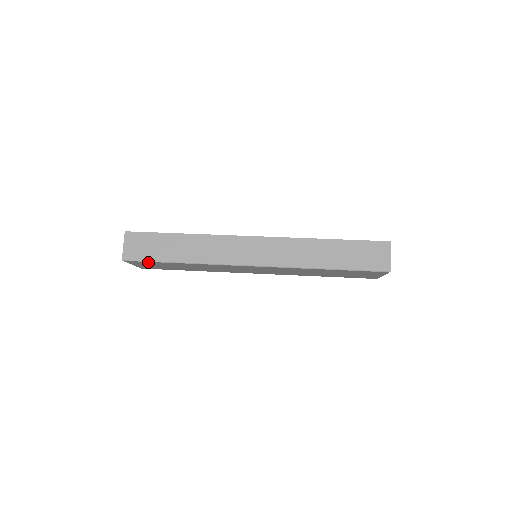
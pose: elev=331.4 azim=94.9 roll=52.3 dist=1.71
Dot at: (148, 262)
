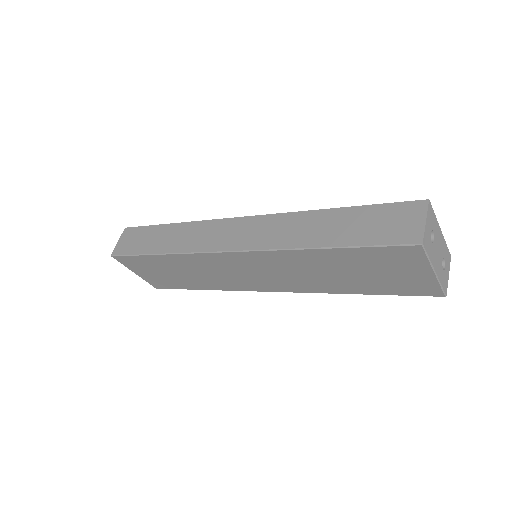
Dot at: (133, 258)
